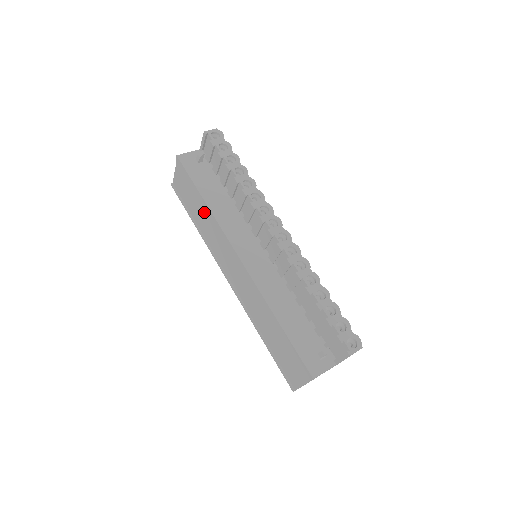
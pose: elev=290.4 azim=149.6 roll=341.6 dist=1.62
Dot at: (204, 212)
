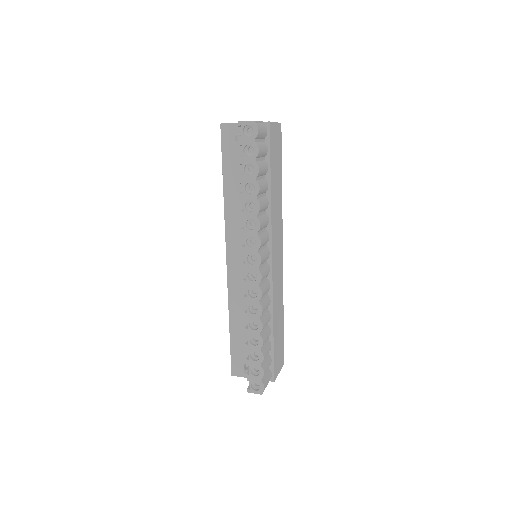
Dot at: occluded
